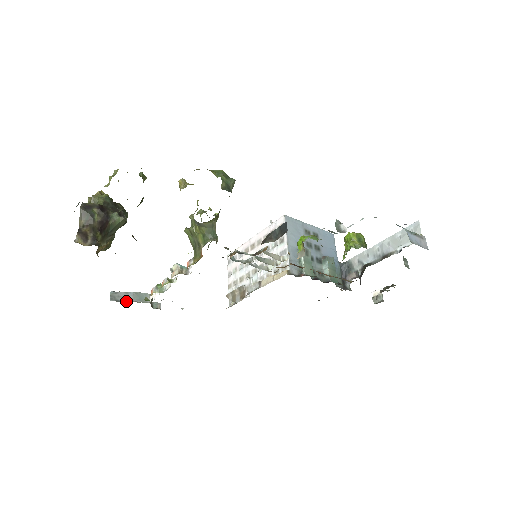
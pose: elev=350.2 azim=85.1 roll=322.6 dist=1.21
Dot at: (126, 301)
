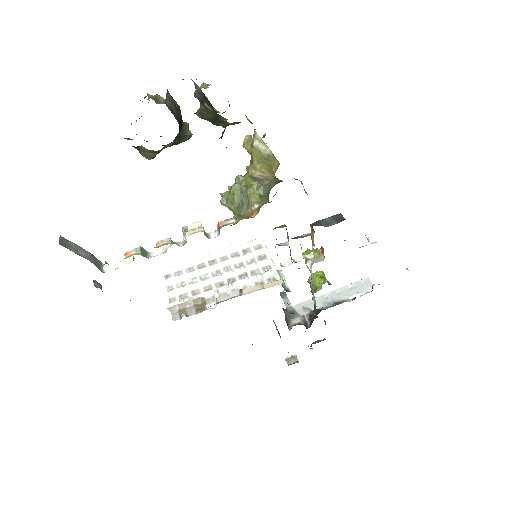
Dot at: (80, 255)
